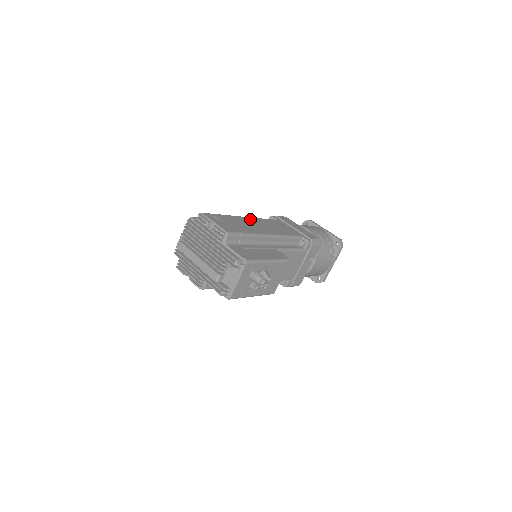
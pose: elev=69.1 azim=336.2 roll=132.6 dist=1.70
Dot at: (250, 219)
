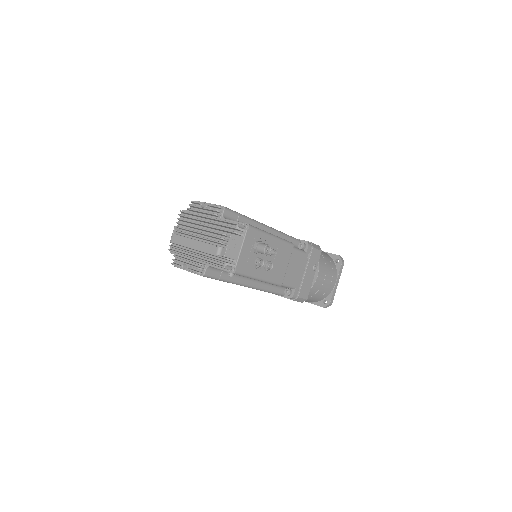
Dot at: occluded
